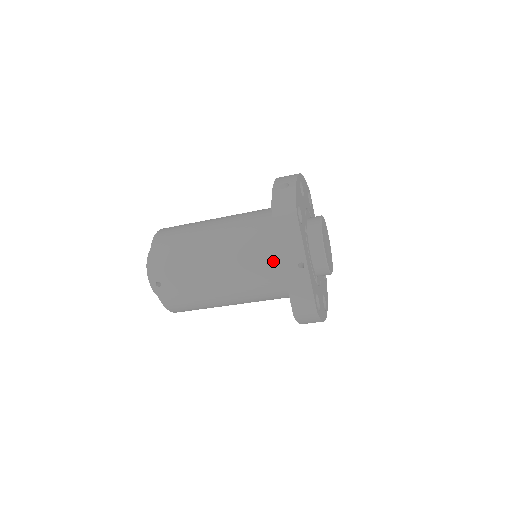
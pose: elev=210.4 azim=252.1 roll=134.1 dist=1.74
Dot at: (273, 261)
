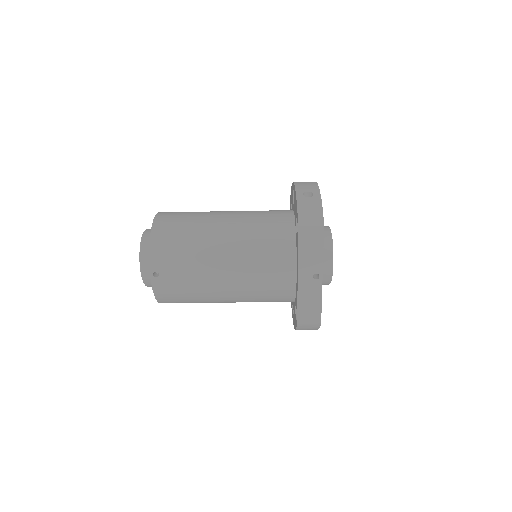
Dot at: (286, 267)
